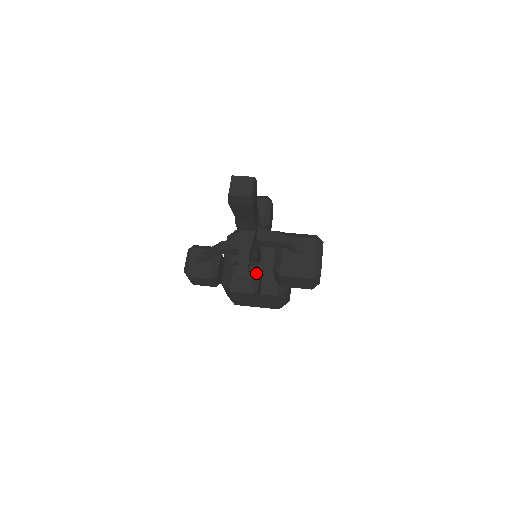
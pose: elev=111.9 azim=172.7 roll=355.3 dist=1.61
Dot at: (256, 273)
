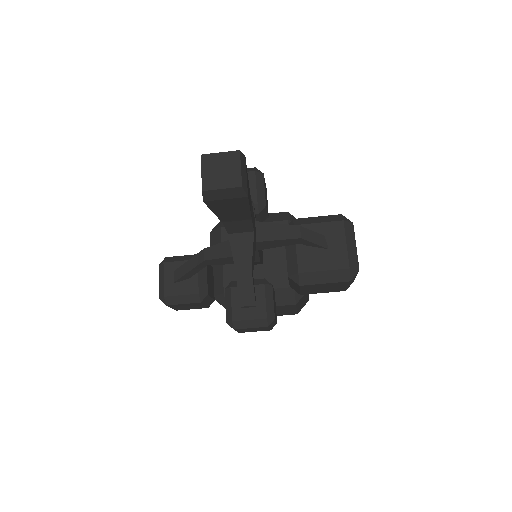
Dot at: (267, 294)
